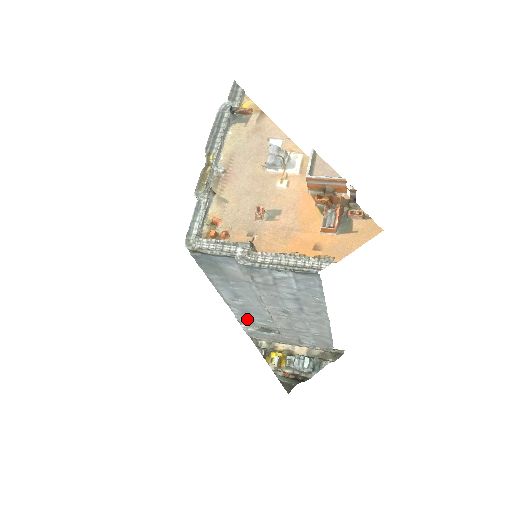
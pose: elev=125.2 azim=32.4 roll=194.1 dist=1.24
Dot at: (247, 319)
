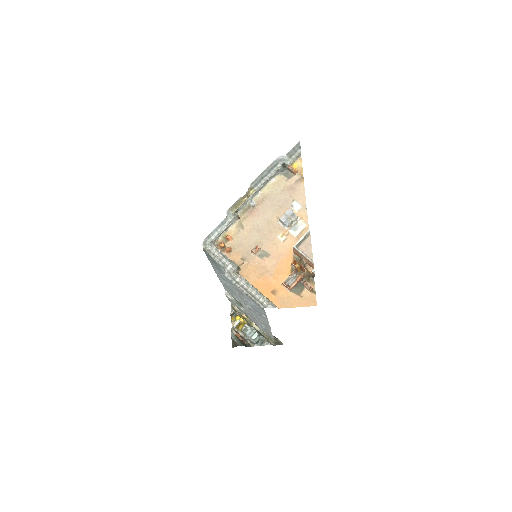
Dot at: (229, 291)
